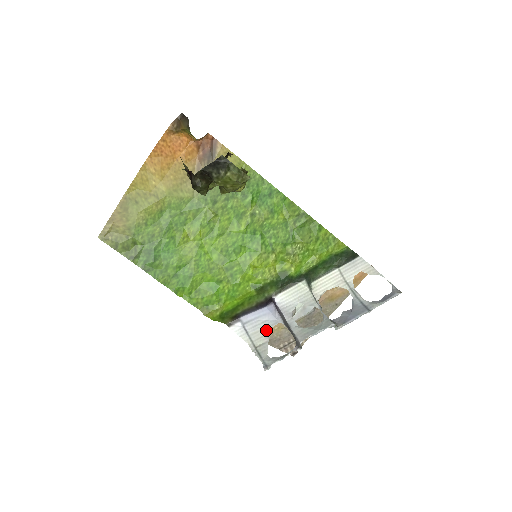
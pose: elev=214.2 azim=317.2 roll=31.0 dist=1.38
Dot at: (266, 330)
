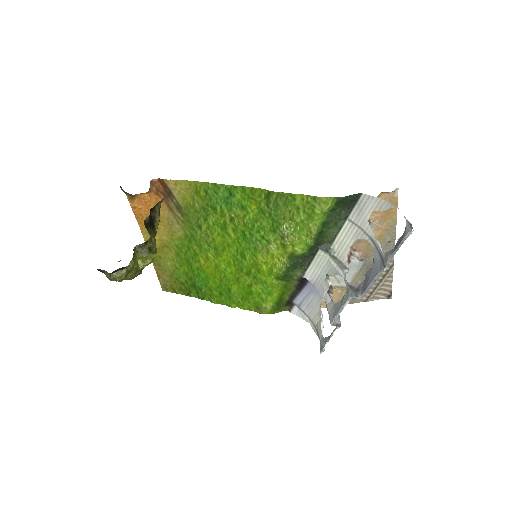
Dot at: (317, 307)
